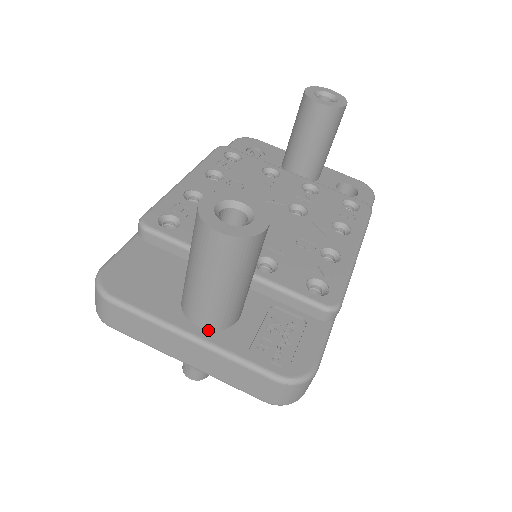
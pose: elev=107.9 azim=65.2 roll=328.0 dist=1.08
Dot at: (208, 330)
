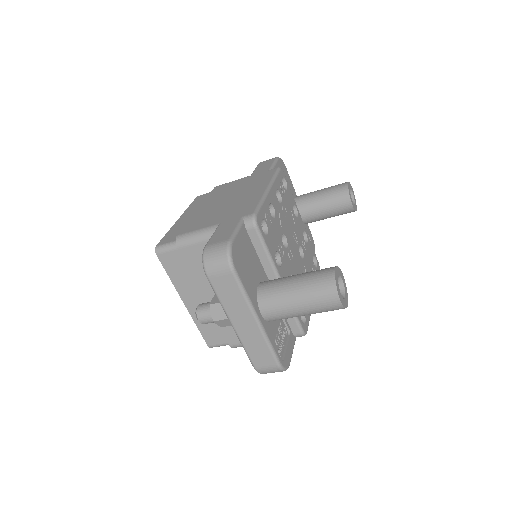
Dot at: (264, 319)
